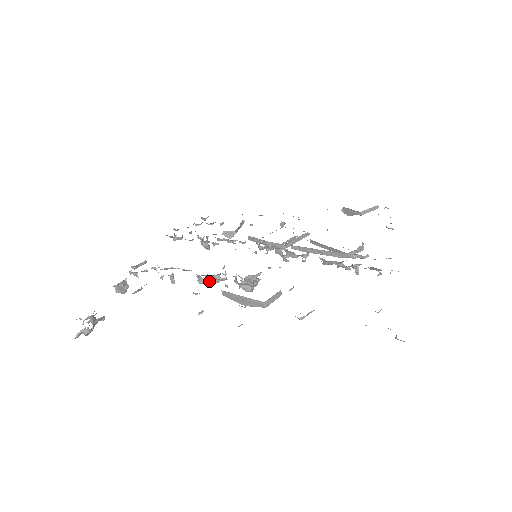
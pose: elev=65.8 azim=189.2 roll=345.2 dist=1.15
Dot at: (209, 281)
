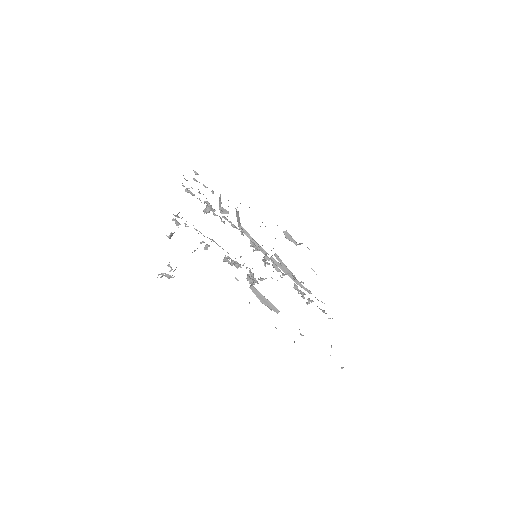
Dot at: (231, 263)
